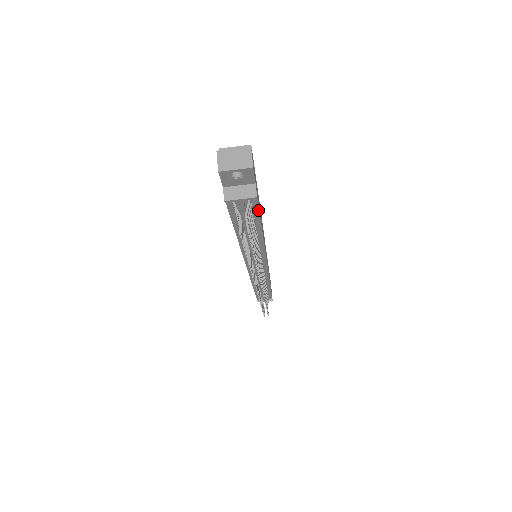
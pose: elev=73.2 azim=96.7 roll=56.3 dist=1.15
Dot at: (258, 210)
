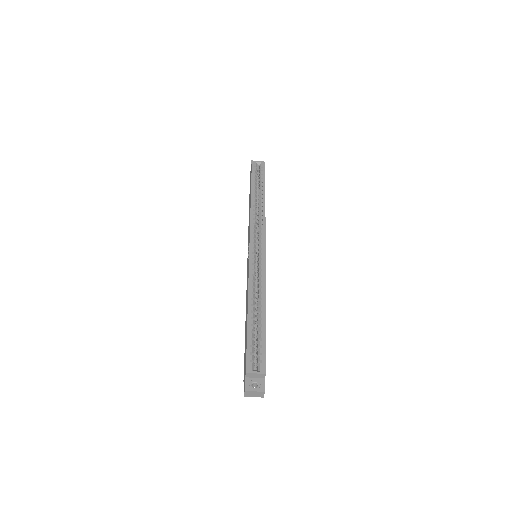
Dot at: occluded
